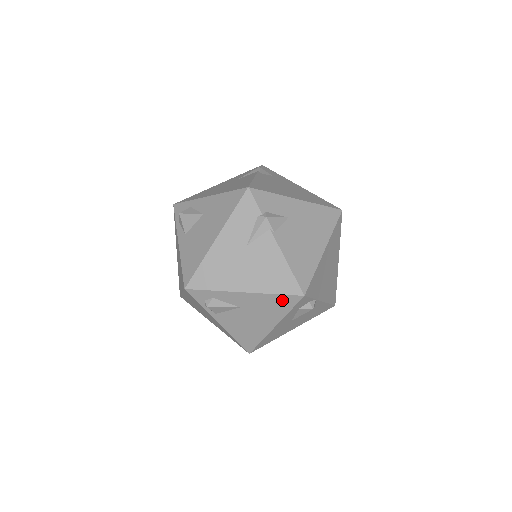
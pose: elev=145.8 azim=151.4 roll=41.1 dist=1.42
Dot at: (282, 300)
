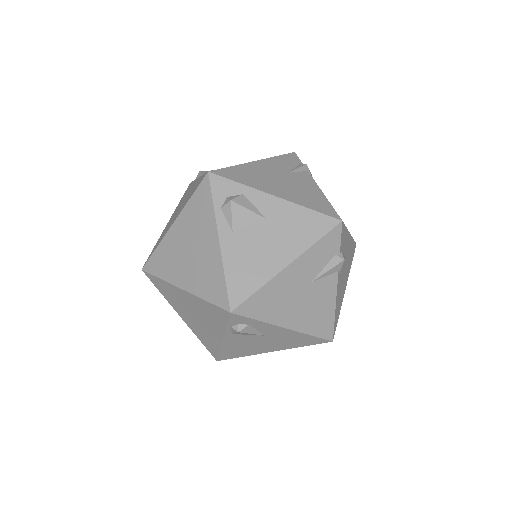
Dot at: (310, 340)
